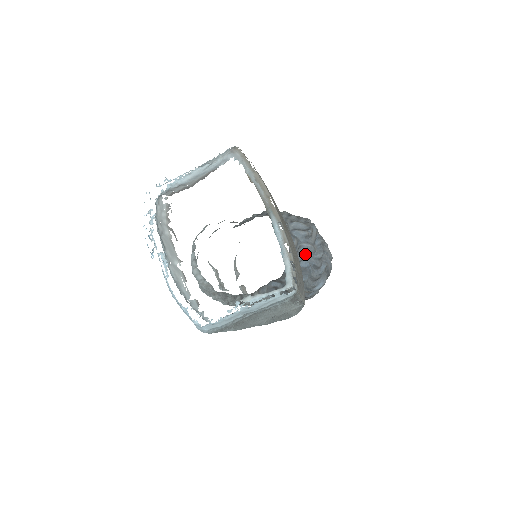
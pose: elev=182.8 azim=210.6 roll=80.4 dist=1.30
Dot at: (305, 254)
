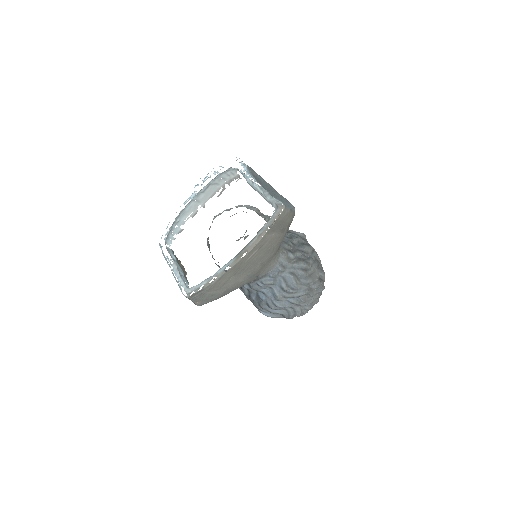
Dot at: (269, 293)
